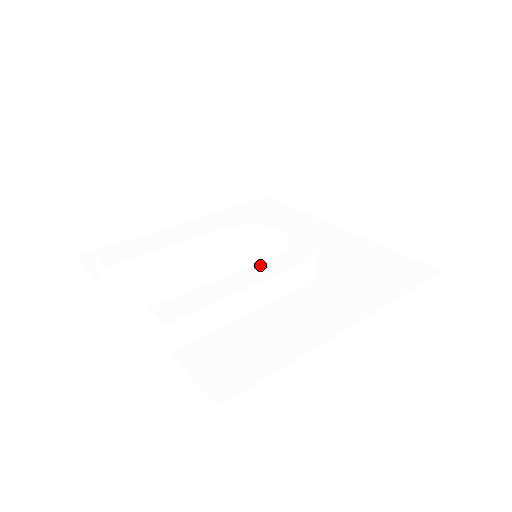
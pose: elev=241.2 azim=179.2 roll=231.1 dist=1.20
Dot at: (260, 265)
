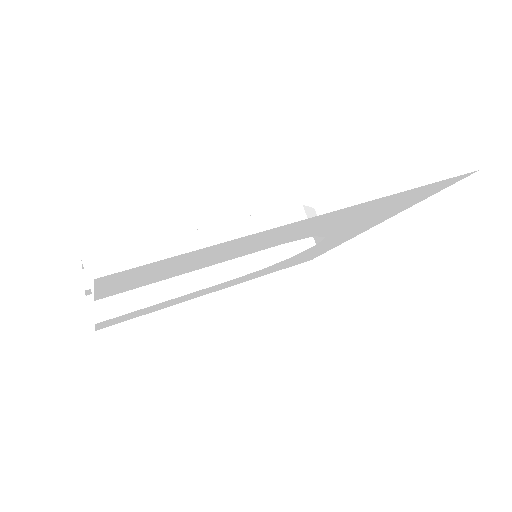
Dot at: occluded
